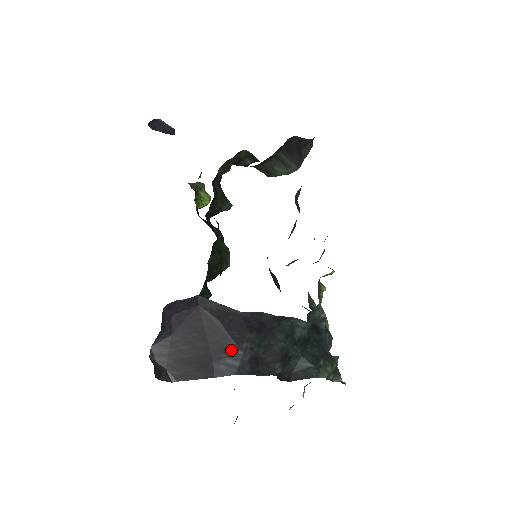
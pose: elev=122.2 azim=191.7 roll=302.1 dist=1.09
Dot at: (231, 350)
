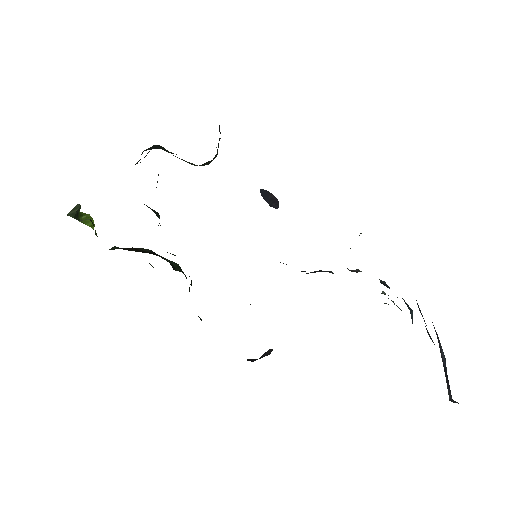
Dot at: (440, 347)
